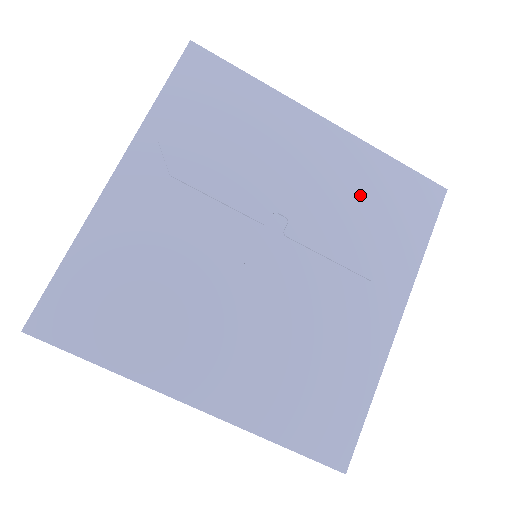
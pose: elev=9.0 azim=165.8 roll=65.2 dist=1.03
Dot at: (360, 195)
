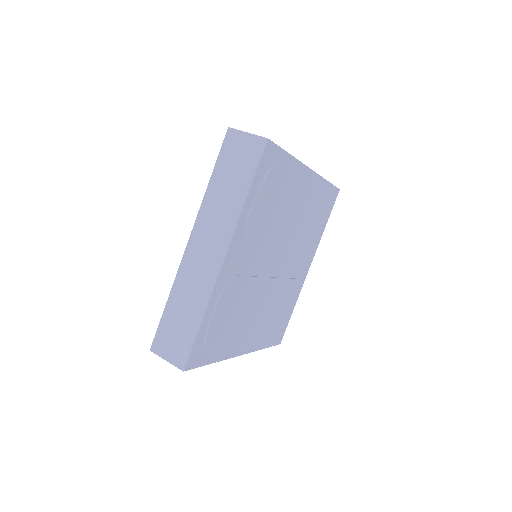
Dot at: (313, 212)
